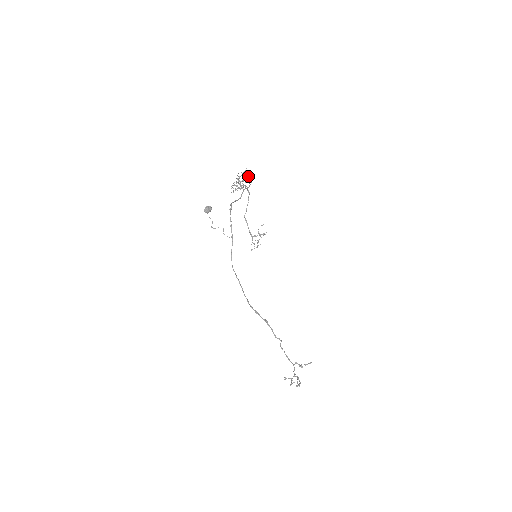
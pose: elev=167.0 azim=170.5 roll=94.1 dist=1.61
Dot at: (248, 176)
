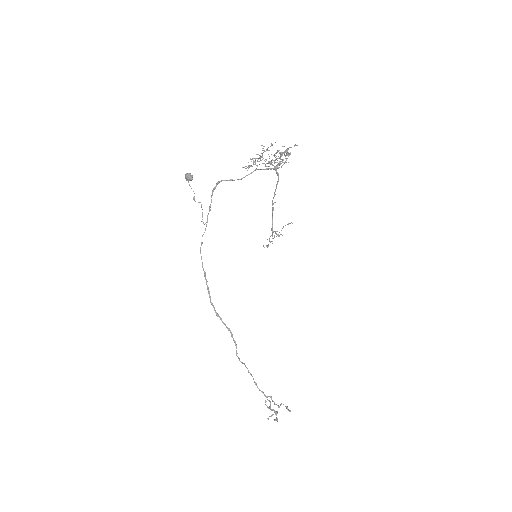
Dot at: (281, 153)
